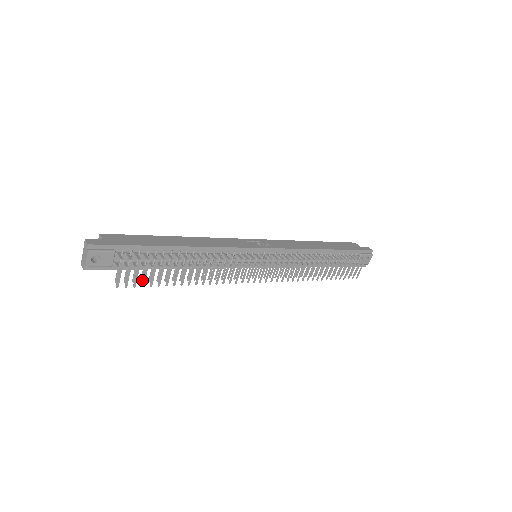
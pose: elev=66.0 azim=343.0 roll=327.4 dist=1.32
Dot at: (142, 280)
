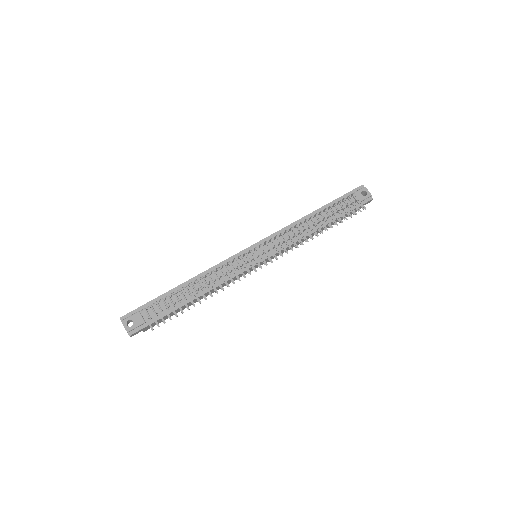
Dot at: (170, 317)
